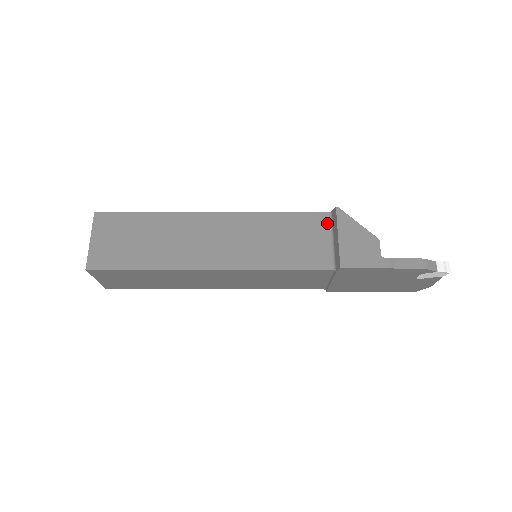
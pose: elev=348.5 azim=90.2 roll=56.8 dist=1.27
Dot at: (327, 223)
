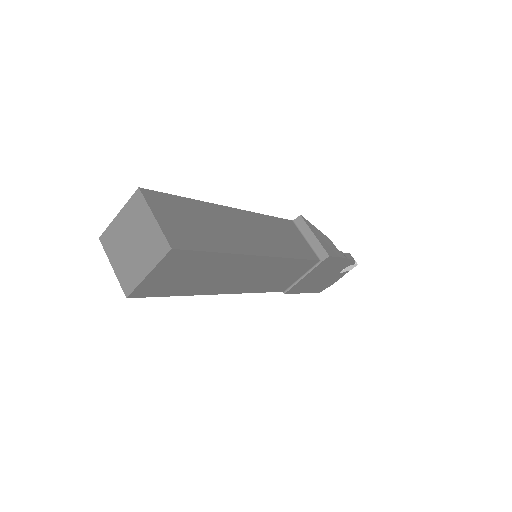
Dot at: (296, 228)
